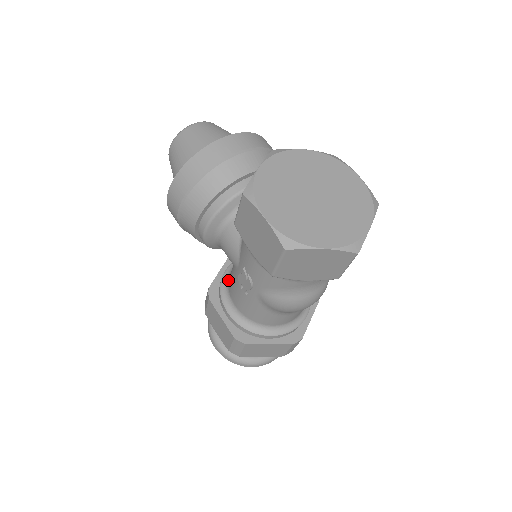
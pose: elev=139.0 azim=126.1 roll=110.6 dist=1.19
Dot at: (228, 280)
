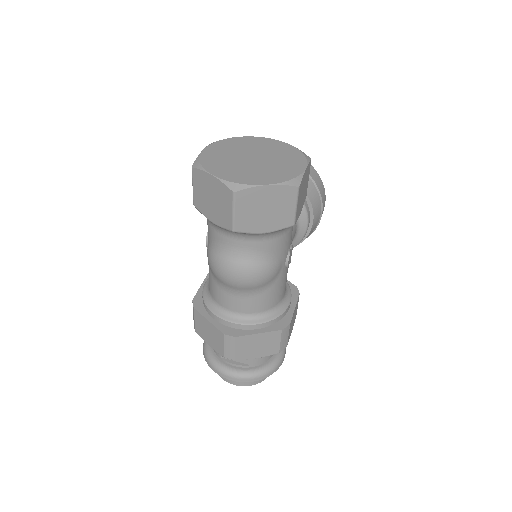
Dot at: occluded
